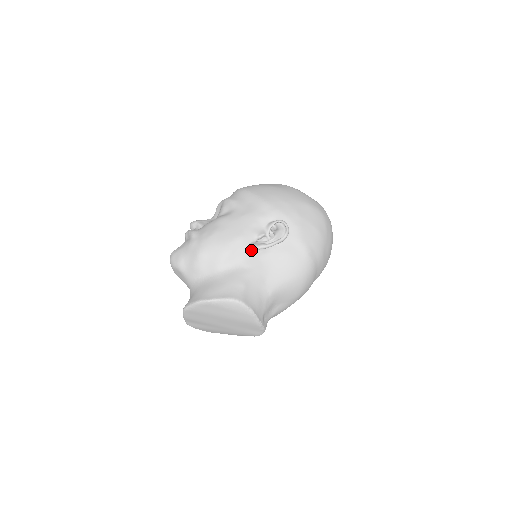
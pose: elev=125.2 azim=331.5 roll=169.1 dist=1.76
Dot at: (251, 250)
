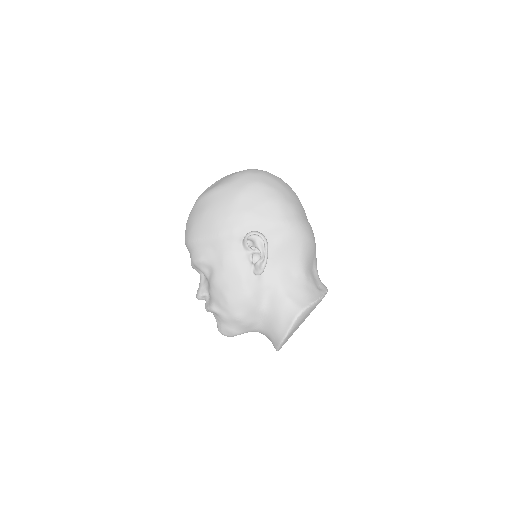
Dot at: occluded
